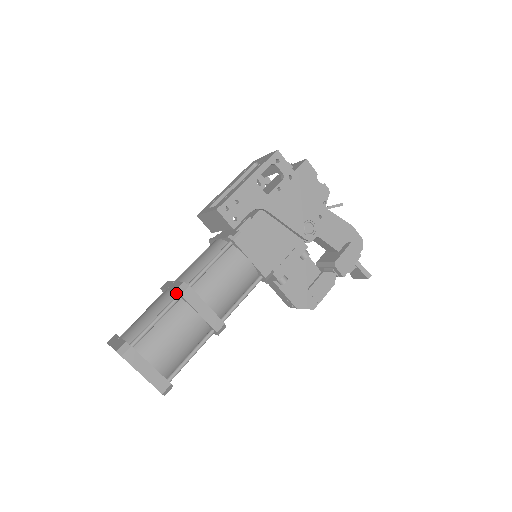
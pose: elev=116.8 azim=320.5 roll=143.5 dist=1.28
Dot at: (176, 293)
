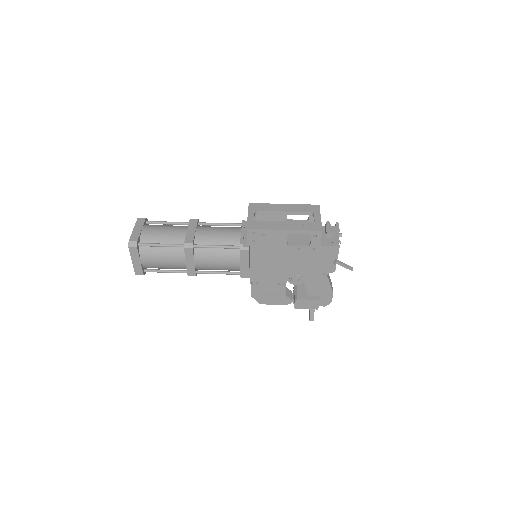
Dot at: (185, 242)
